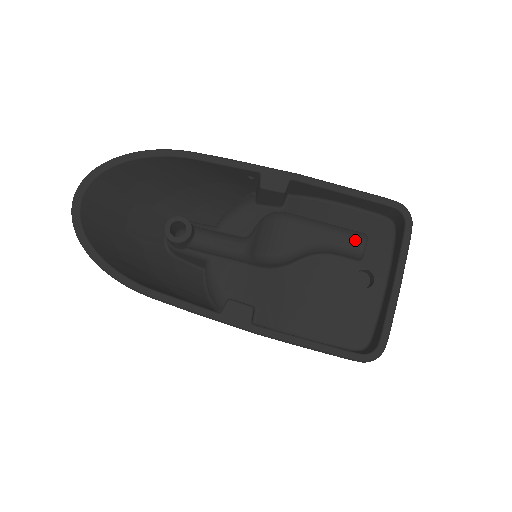
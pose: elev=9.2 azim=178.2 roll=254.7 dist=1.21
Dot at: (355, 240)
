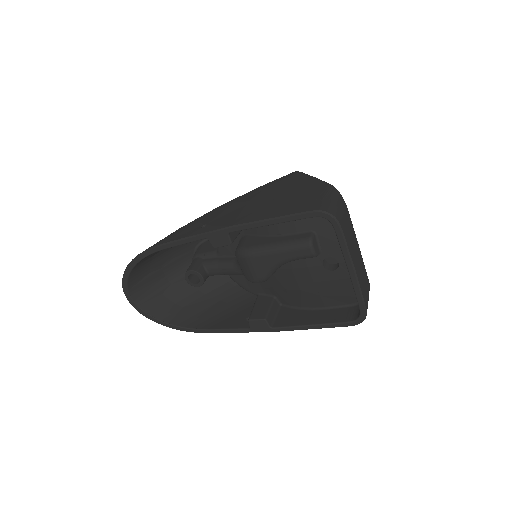
Dot at: (303, 251)
